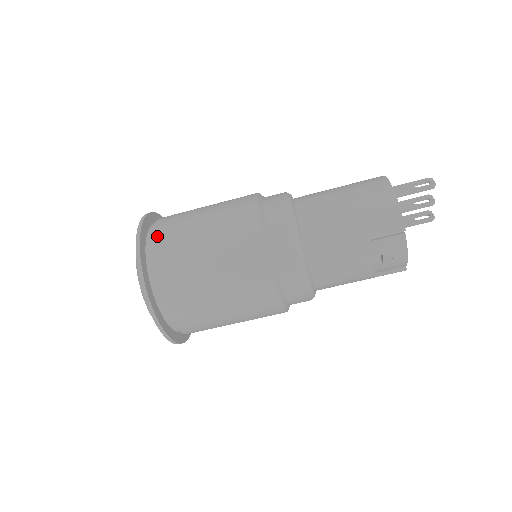
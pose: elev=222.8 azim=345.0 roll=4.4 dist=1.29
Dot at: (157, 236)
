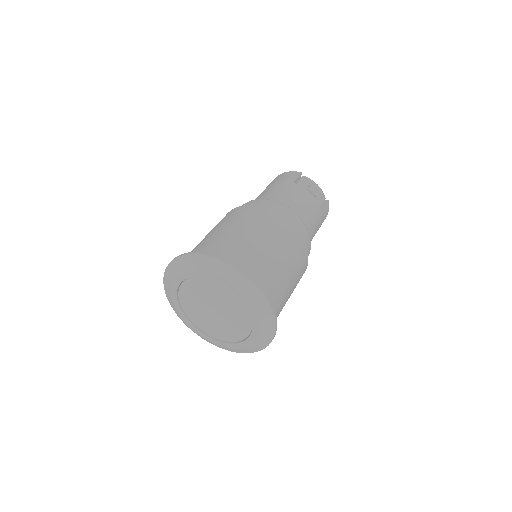
Dot at: occluded
